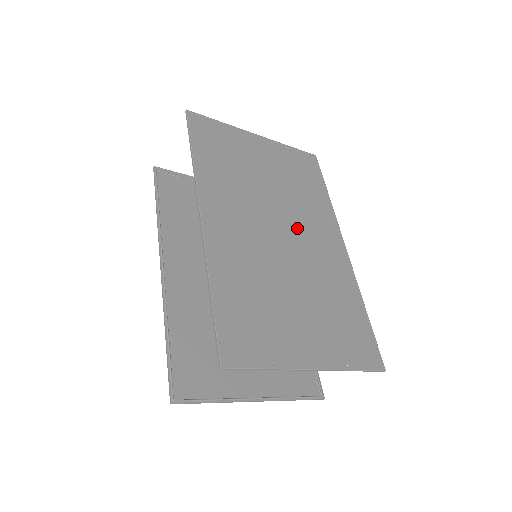
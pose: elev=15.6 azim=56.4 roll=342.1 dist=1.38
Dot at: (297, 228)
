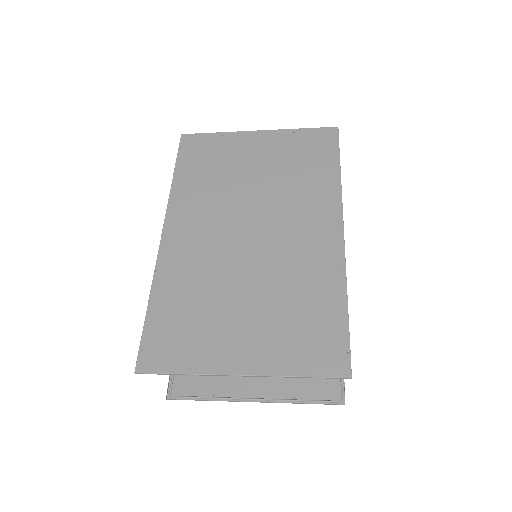
Dot at: (275, 222)
